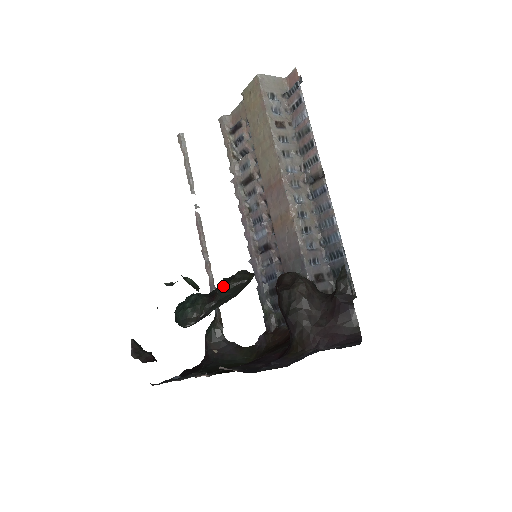
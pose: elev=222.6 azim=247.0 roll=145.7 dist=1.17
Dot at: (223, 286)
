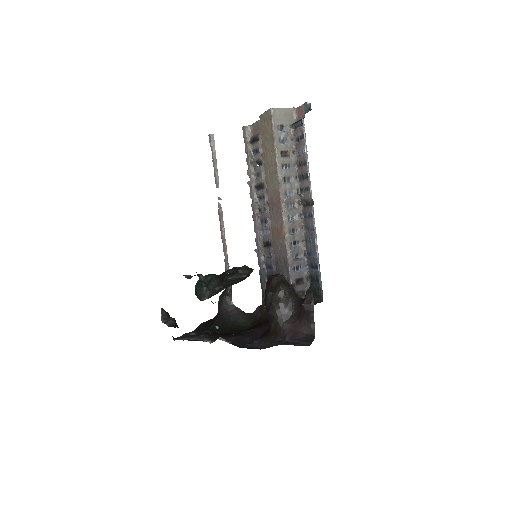
Dot at: (229, 277)
